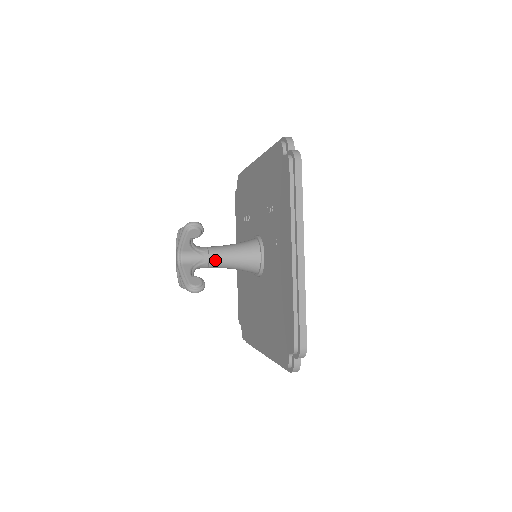
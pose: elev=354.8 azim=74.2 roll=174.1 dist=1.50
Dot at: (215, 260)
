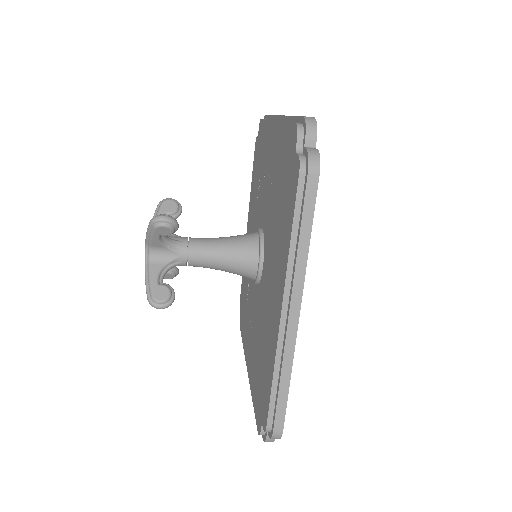
Dot at: (197, 240)
